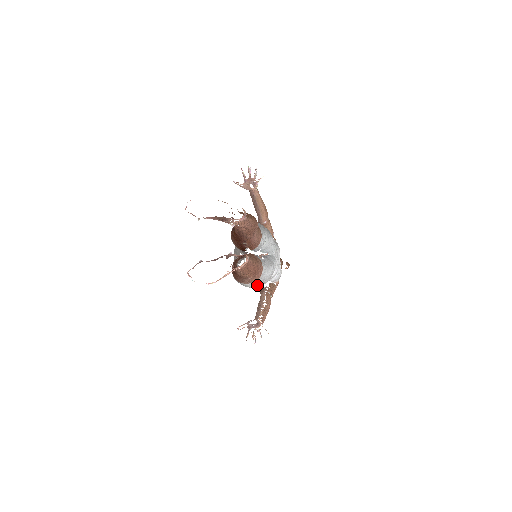
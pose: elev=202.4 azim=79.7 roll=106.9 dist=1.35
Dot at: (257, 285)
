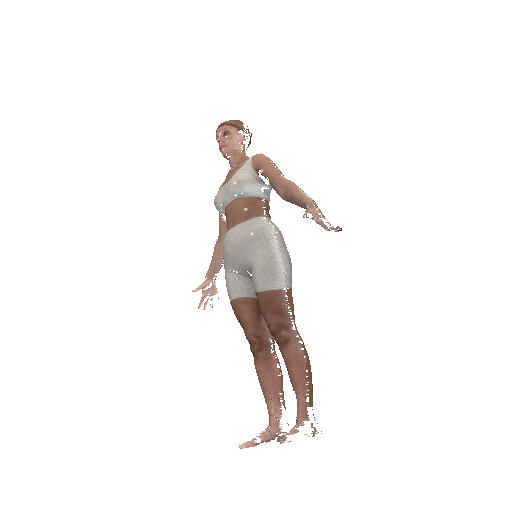
Dot at: occluded
